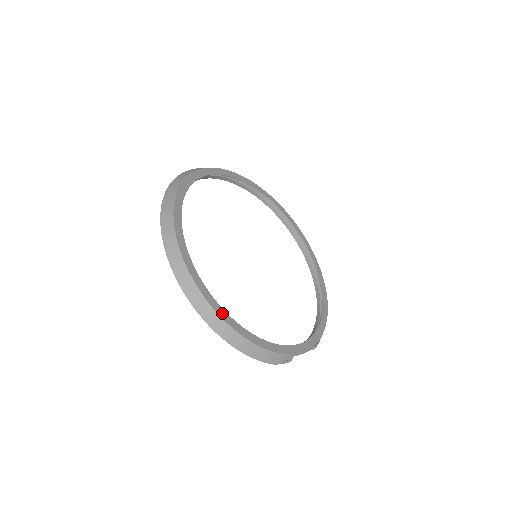
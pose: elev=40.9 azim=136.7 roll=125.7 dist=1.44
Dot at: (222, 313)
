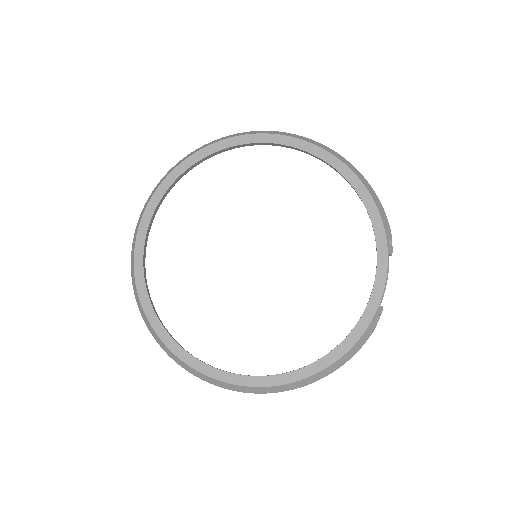
Dot at: (293, 376)
